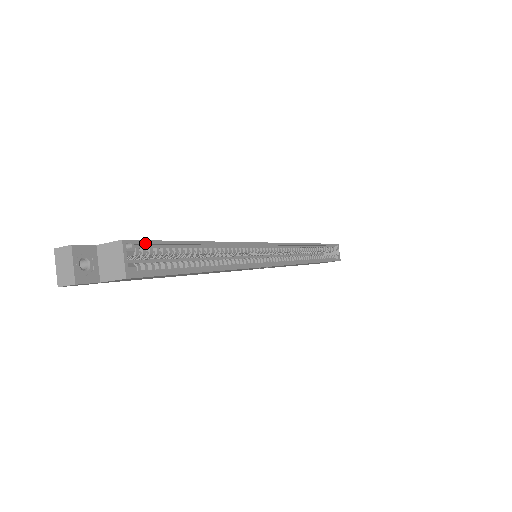
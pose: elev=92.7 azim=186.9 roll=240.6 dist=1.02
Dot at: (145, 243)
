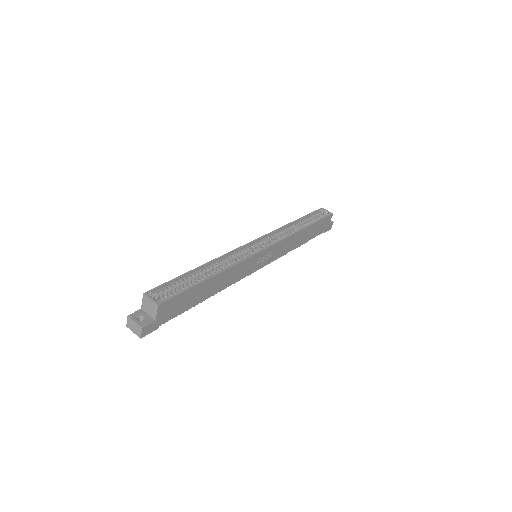
Dot at: (158, 288)
